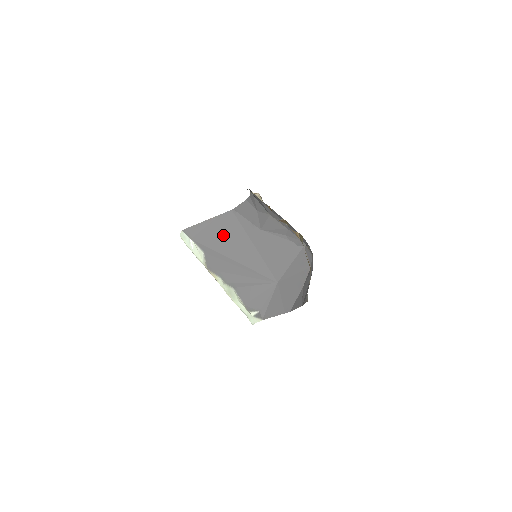
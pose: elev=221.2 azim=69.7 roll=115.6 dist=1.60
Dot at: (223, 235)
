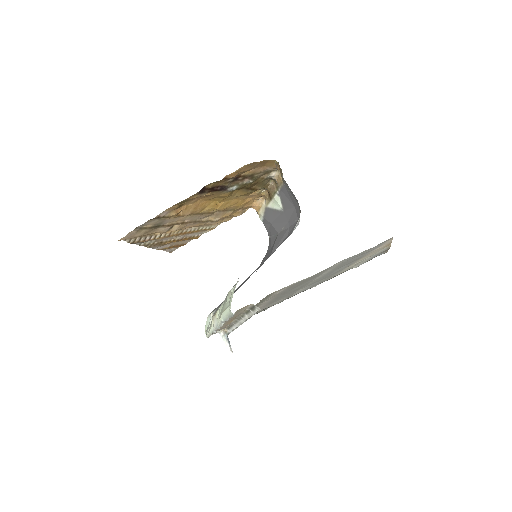
Dot at: occluded
